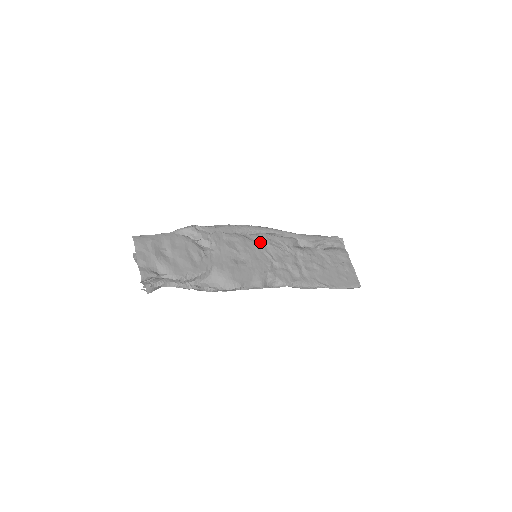
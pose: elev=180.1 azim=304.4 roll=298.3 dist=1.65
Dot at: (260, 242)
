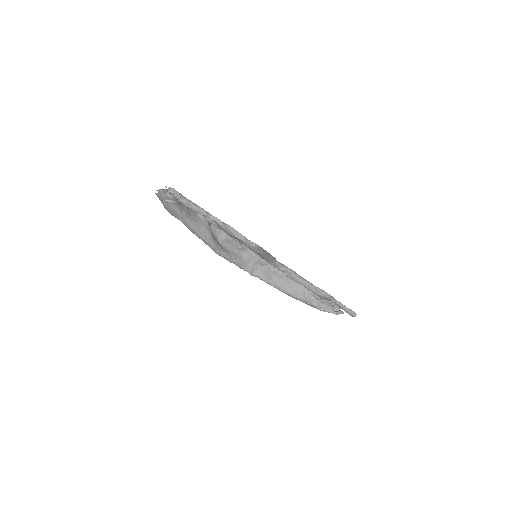
Dot at: occluded
